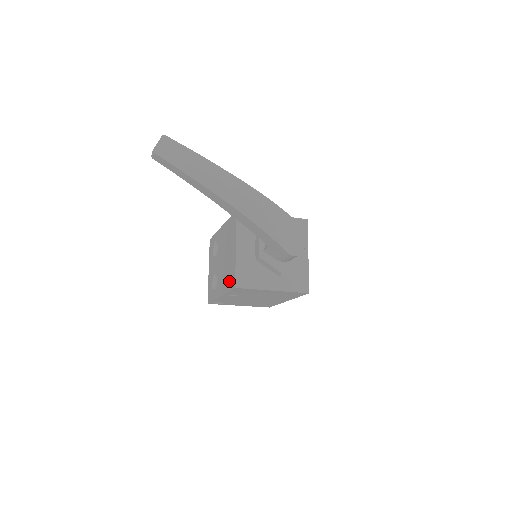
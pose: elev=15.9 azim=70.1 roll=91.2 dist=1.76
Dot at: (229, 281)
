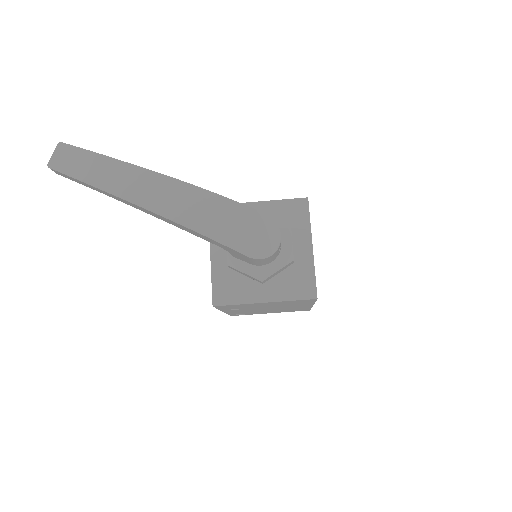
Dot at: occluded
